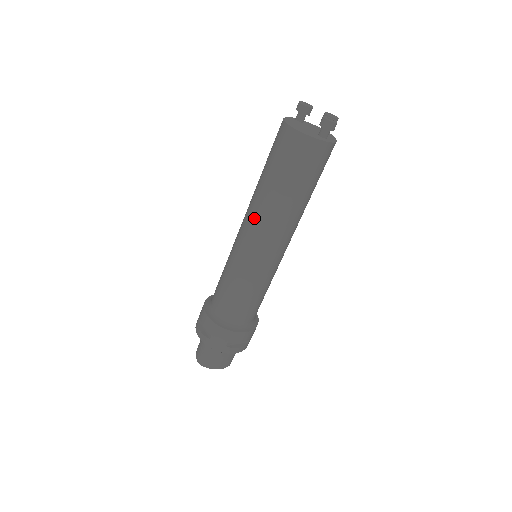
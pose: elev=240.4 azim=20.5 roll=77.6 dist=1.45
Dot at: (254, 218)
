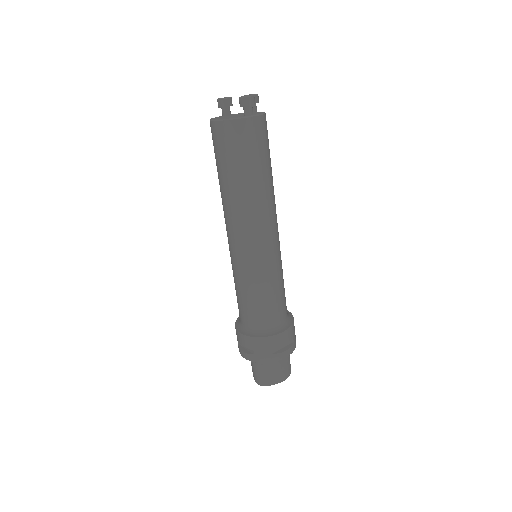
Dot at: (231, 220)
